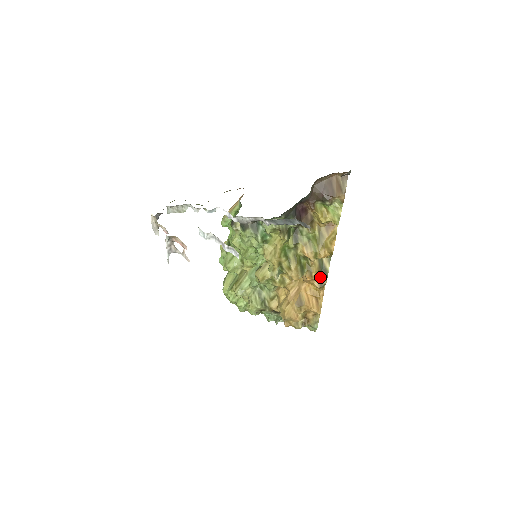
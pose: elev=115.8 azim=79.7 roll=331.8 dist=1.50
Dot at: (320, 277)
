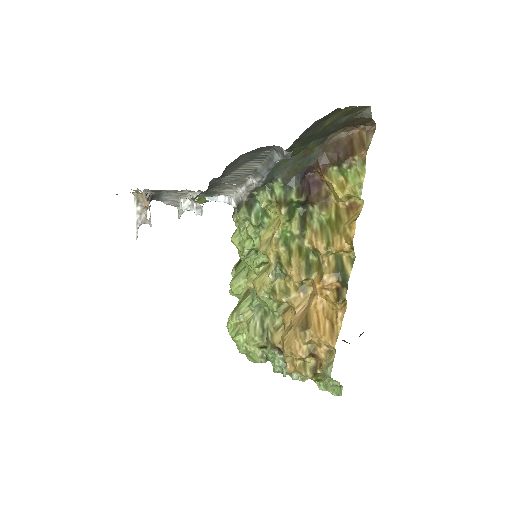
Dot at: (337, 286)
